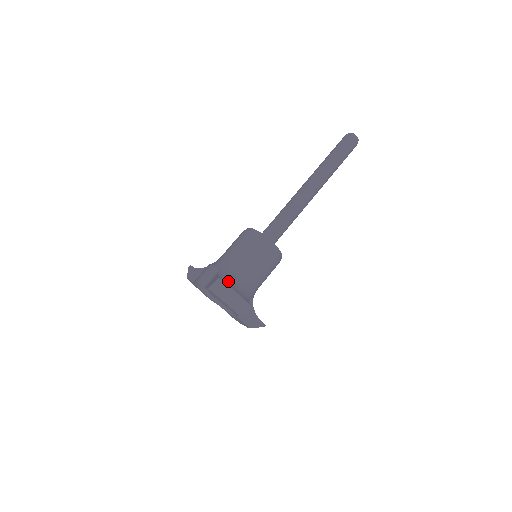
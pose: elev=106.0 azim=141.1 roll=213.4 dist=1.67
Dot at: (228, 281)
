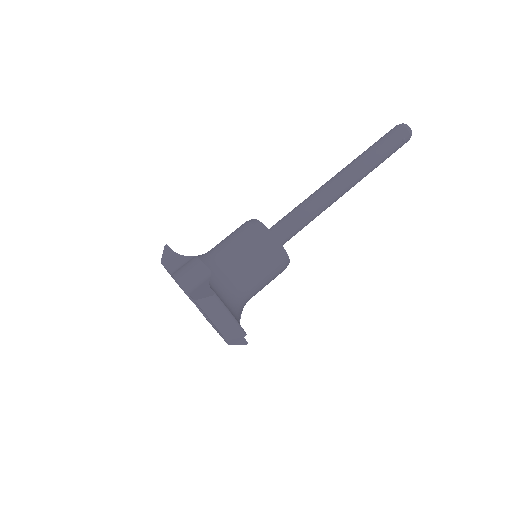
Dot at: (221, 292)
